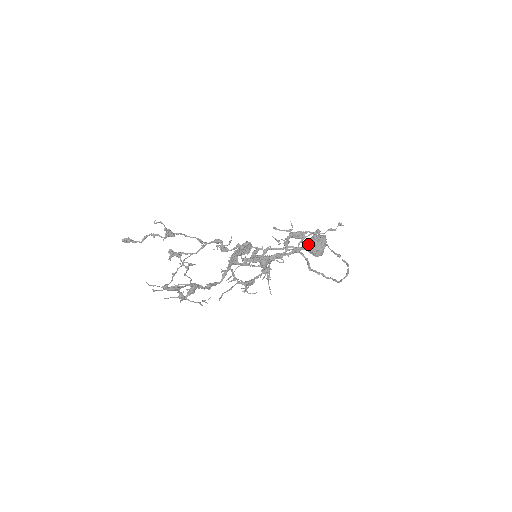
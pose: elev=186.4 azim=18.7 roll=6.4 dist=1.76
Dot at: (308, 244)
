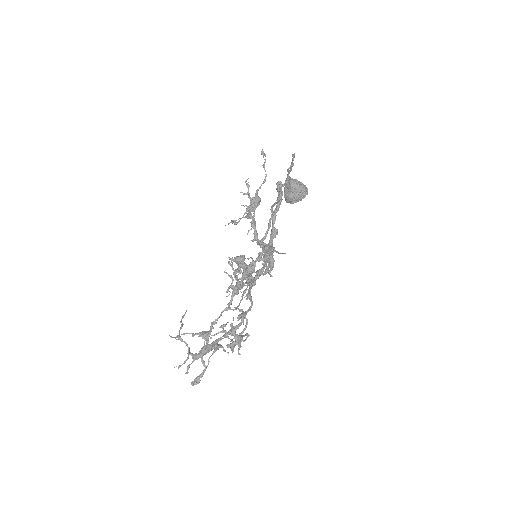
Dot at: (286, 199)
